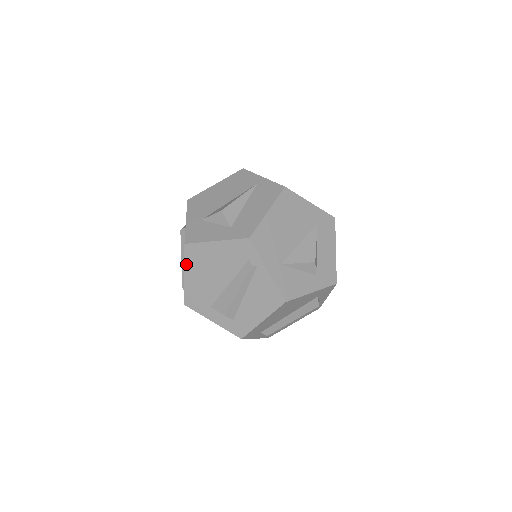
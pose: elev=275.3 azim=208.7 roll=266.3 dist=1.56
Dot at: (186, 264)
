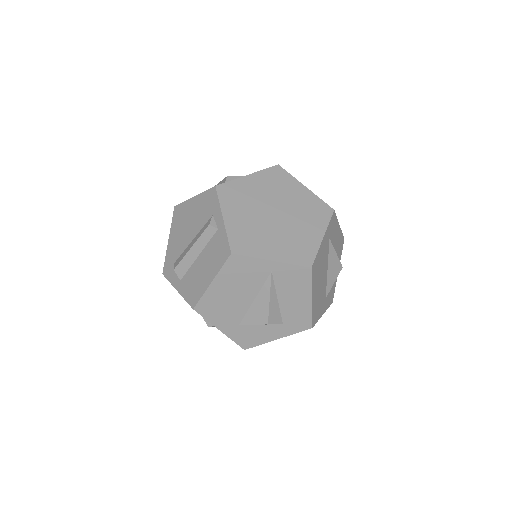
Dot at: occluded
